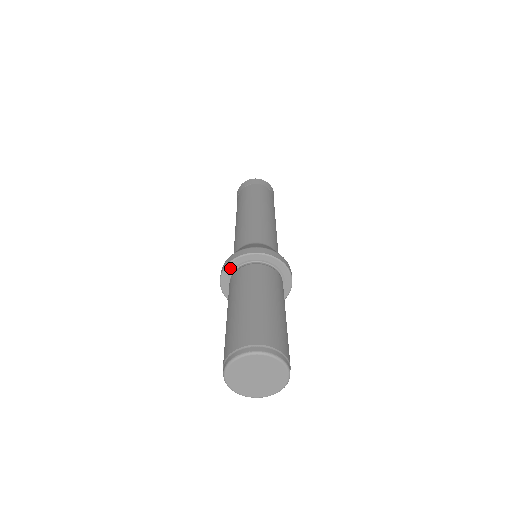
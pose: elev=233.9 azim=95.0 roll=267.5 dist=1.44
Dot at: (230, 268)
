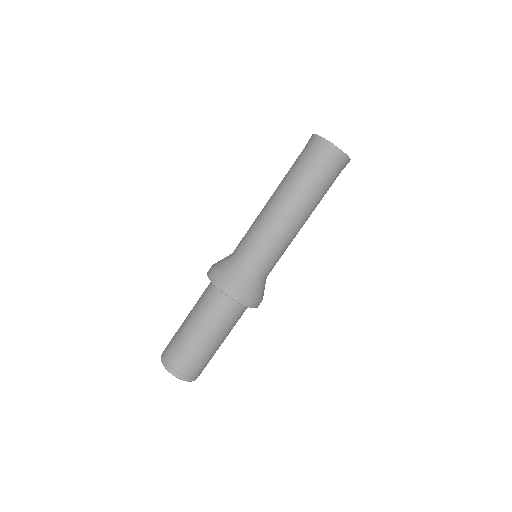
Dot at: (228, 295)
